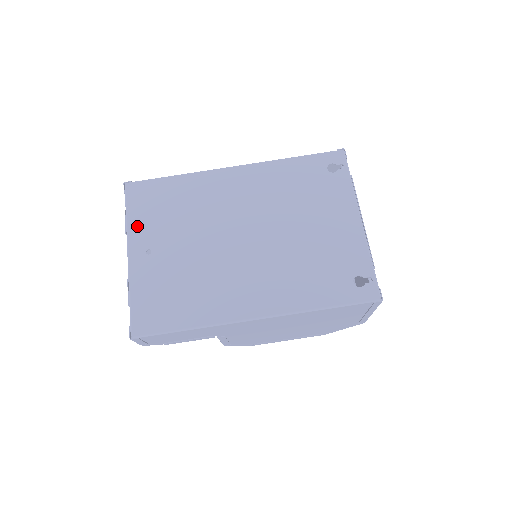
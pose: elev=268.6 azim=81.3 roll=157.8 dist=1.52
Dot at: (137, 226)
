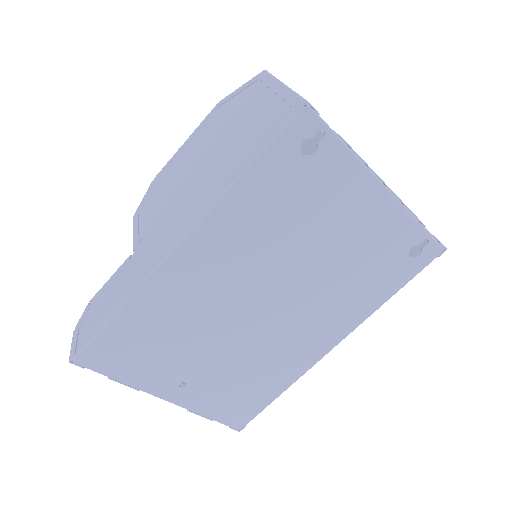
Dot at: (142, 379)
